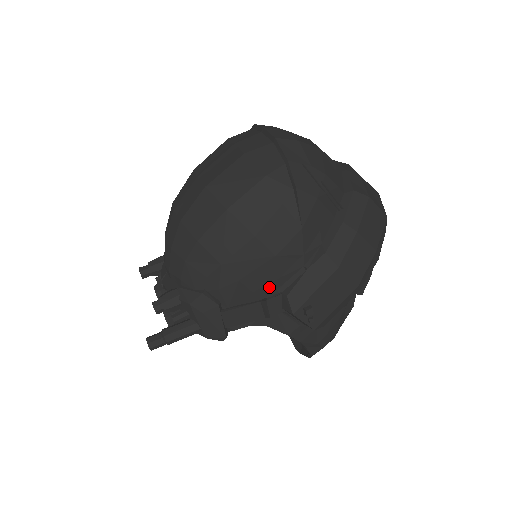
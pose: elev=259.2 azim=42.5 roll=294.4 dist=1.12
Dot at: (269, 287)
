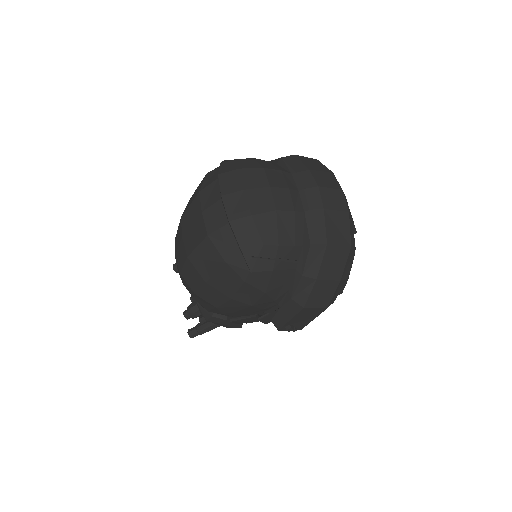
Dot at: (258, 312)
